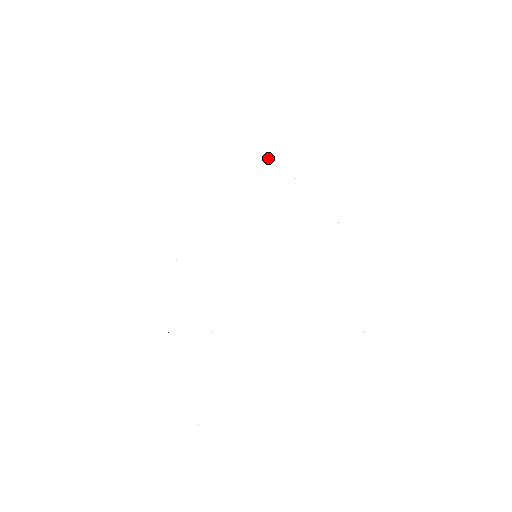
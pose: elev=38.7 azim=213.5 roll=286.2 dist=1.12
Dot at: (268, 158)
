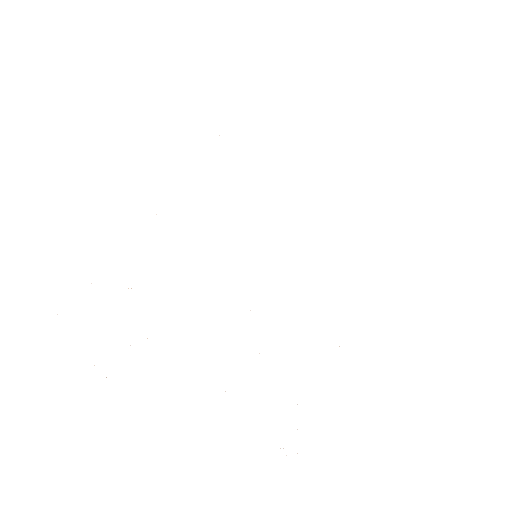
Dot at: occluded
